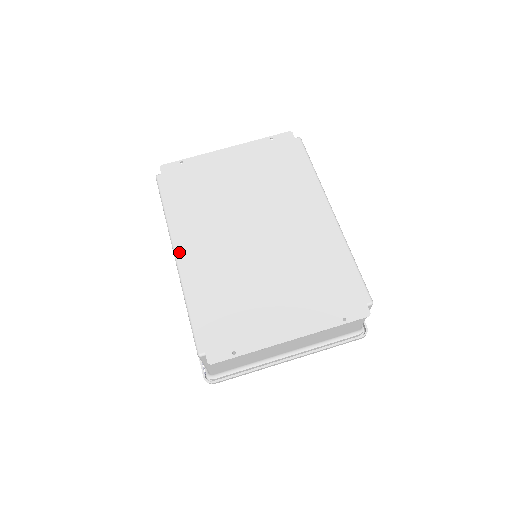
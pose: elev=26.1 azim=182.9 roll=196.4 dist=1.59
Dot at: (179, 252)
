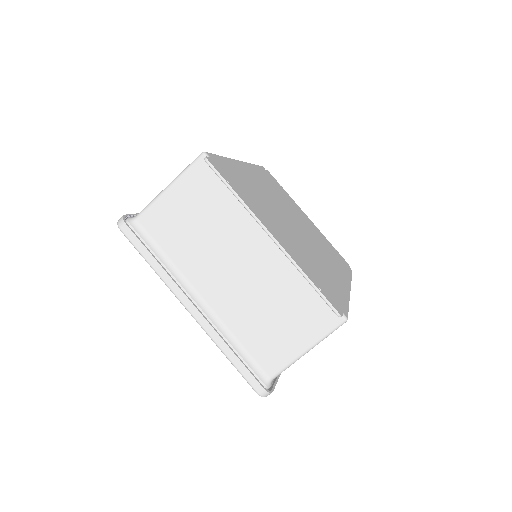
Dot at: (244, 164)
